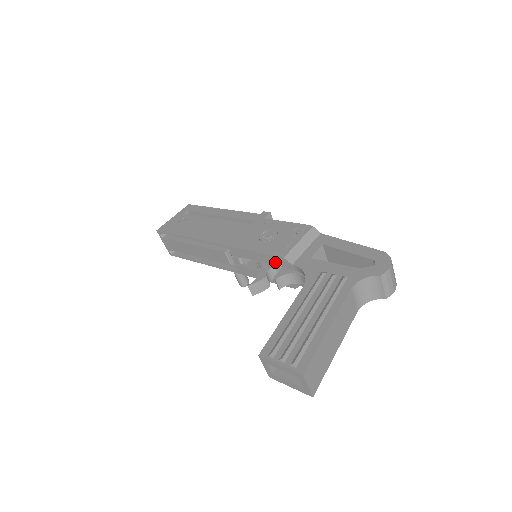
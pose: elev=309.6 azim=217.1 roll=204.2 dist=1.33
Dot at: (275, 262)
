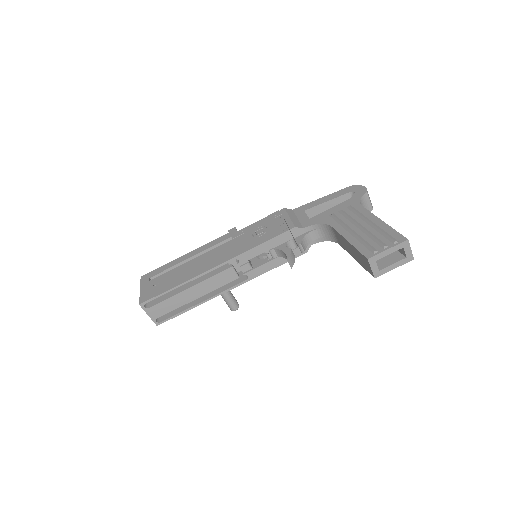
Dot at: (287, 238)
